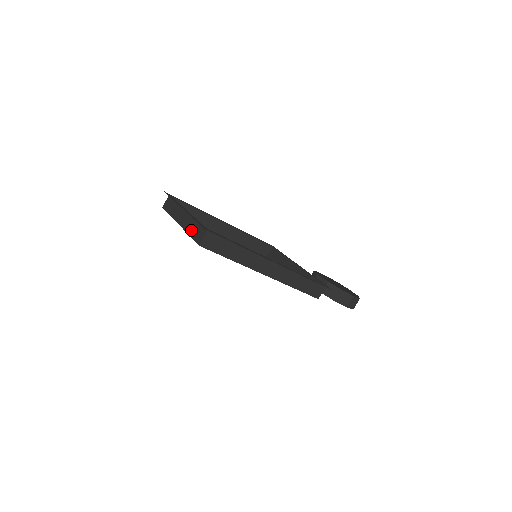
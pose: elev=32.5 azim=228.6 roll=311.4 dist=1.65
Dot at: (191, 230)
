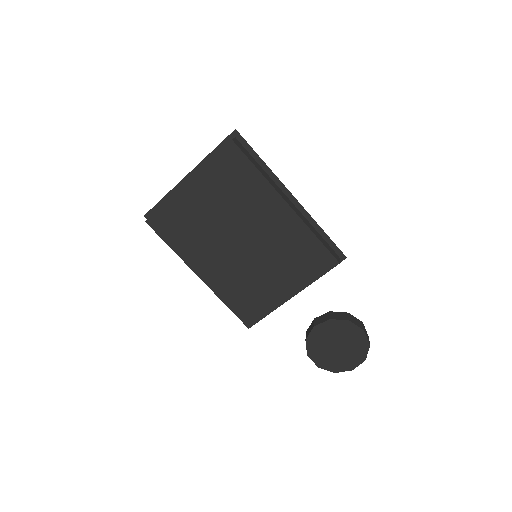
Dot at: (211, 159)
